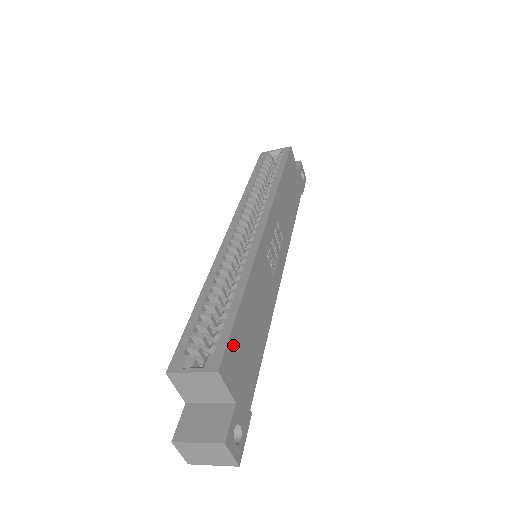
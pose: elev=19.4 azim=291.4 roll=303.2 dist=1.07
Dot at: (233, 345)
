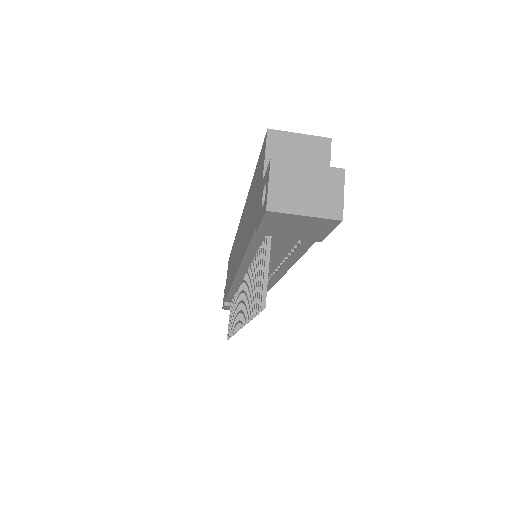
Dot at: occluded
